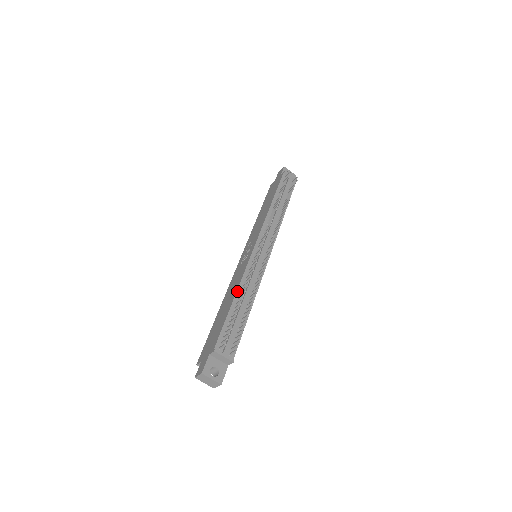
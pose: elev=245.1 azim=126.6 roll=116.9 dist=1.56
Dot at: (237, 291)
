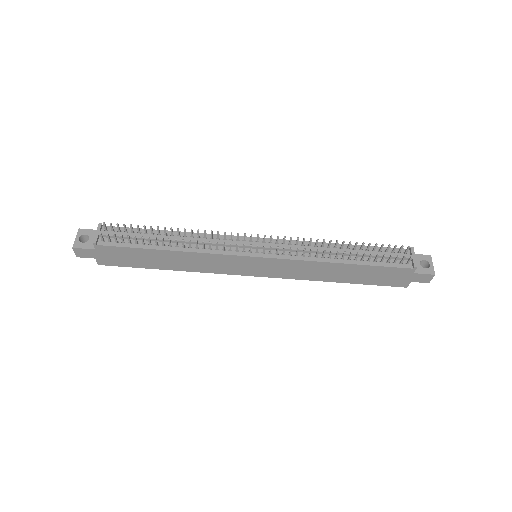
Dot at: (182, 232)
